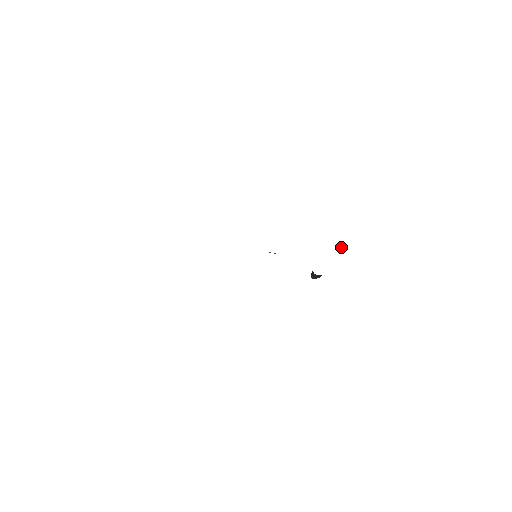
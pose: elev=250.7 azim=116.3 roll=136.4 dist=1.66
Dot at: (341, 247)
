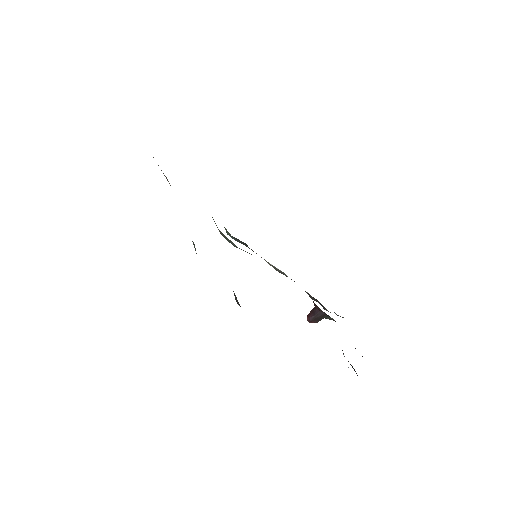
Dot at: occluded
